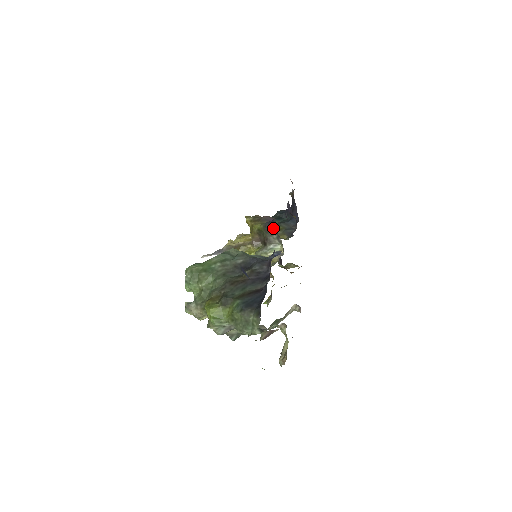
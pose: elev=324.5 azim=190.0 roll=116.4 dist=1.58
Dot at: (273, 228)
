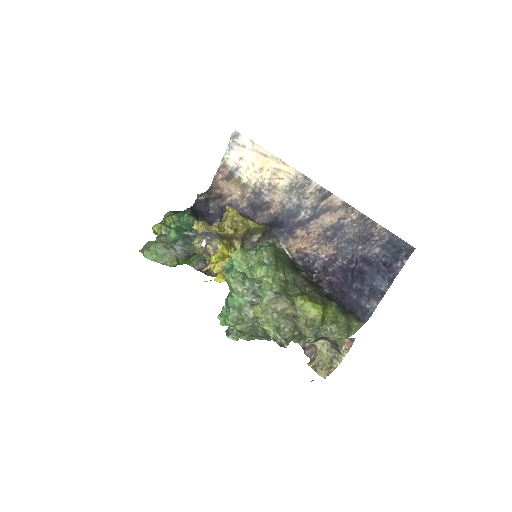
Dot at: (275, 233)
